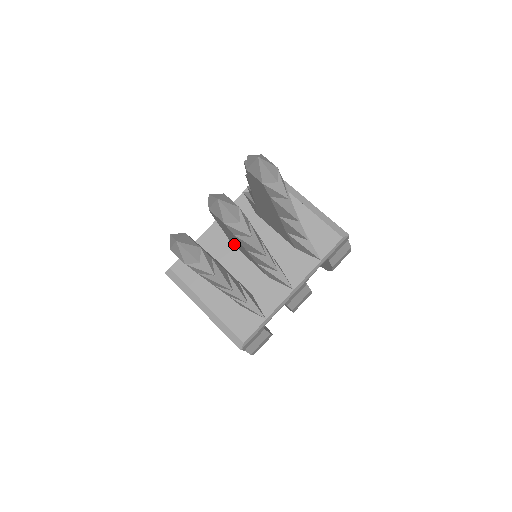
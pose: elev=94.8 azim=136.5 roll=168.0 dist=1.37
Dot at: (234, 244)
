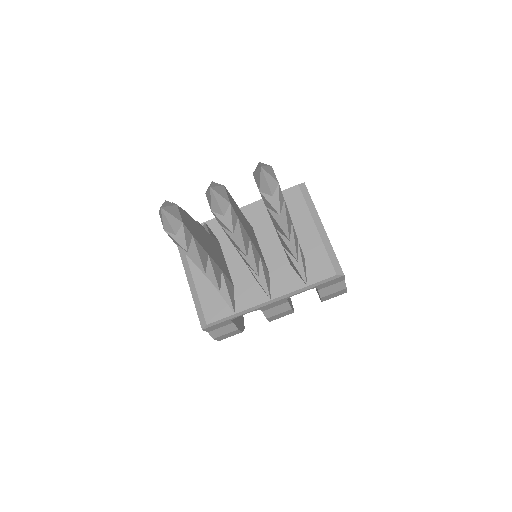
Dot at: occluded
